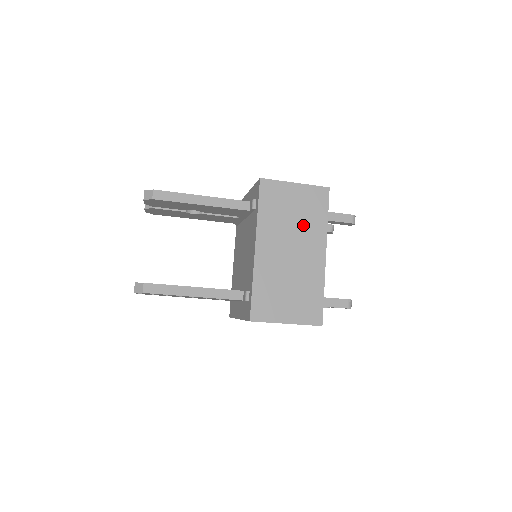
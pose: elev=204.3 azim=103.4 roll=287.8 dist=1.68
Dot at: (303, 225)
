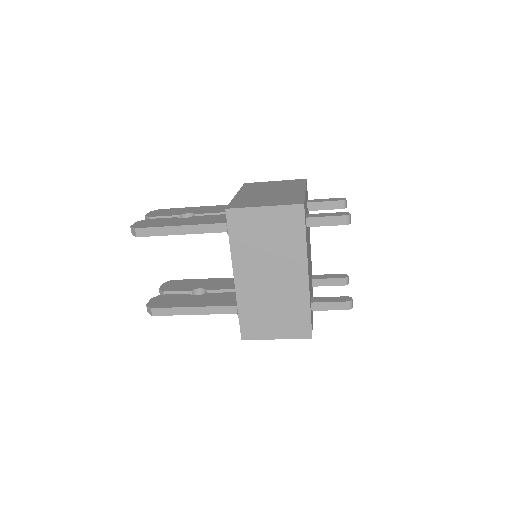
Dot at: (279, 249)
